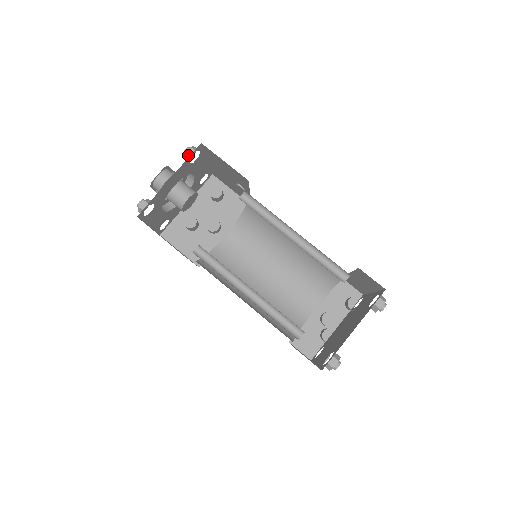
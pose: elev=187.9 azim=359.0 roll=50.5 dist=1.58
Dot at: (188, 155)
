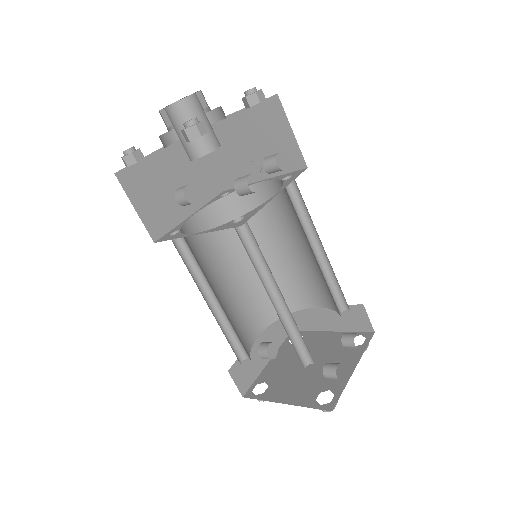
Dot at: (258, 97)
